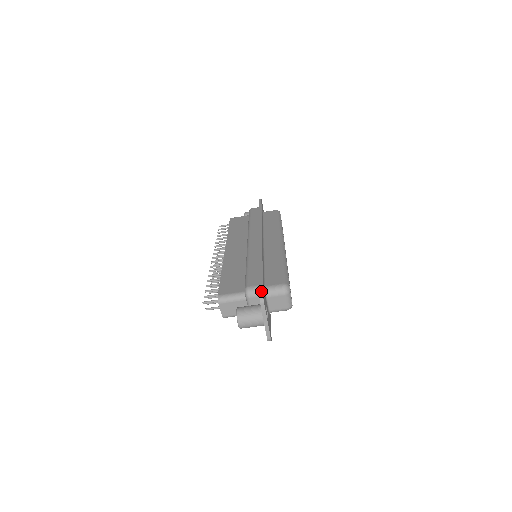
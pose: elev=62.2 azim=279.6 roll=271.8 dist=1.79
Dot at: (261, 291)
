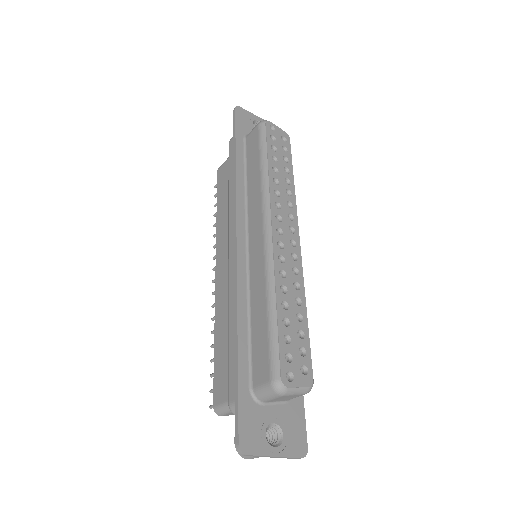
Dot at: (236, 432)
